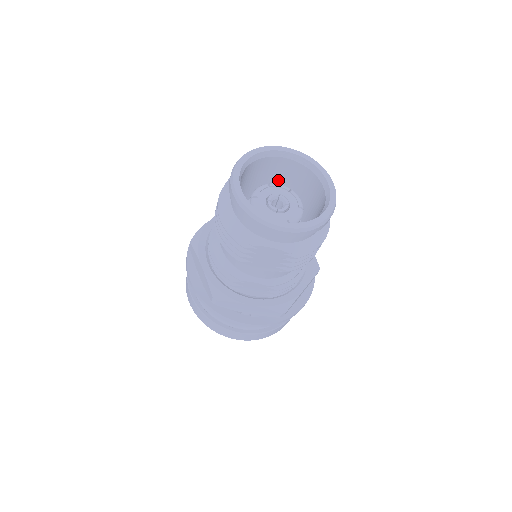
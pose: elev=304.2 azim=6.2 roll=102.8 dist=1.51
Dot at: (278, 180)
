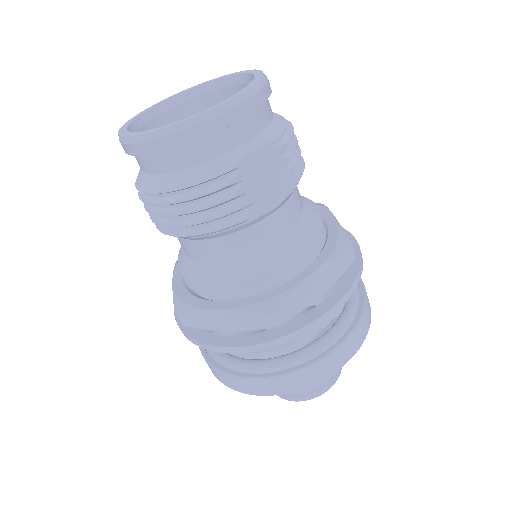
Dot at: occluded
